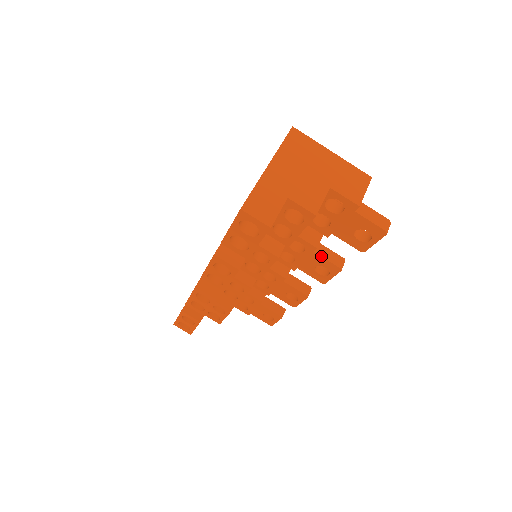
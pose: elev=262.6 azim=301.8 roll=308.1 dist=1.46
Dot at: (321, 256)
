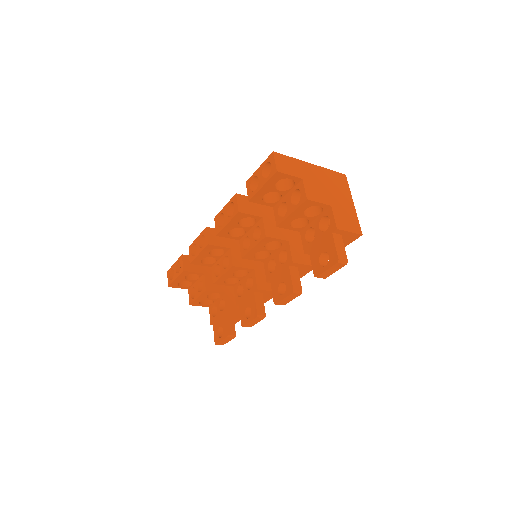
Dot at: (290, 272)
